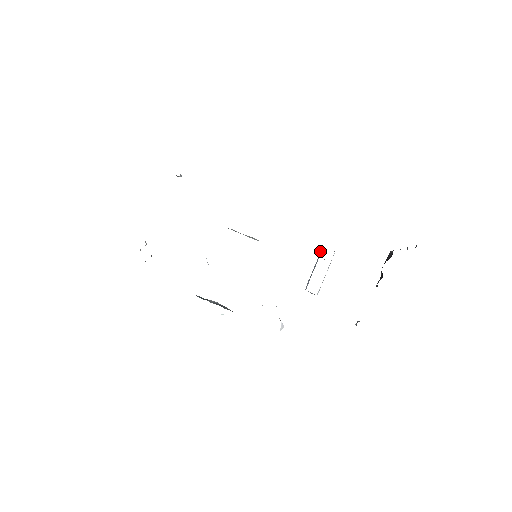
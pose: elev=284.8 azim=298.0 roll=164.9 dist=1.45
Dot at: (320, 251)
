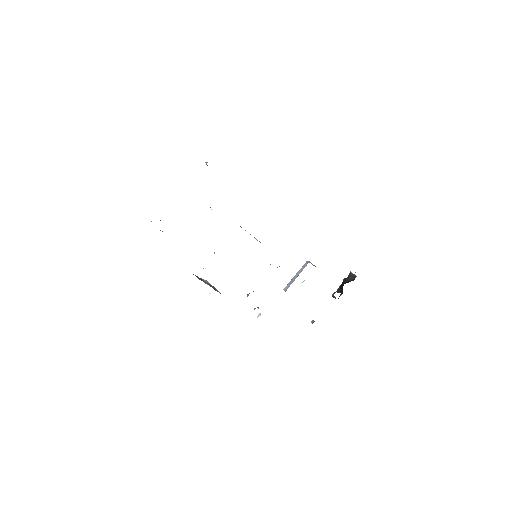
Dot at: (305, 263)
